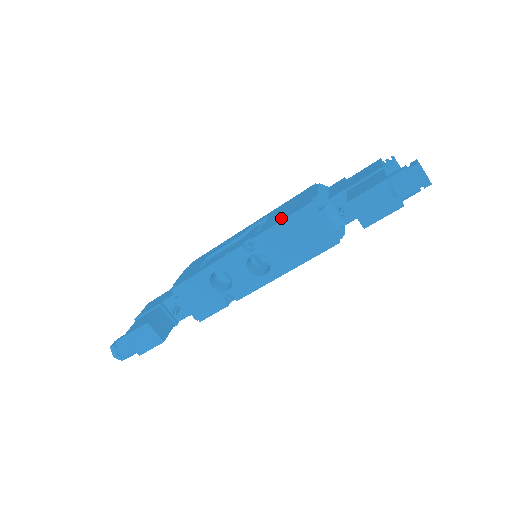
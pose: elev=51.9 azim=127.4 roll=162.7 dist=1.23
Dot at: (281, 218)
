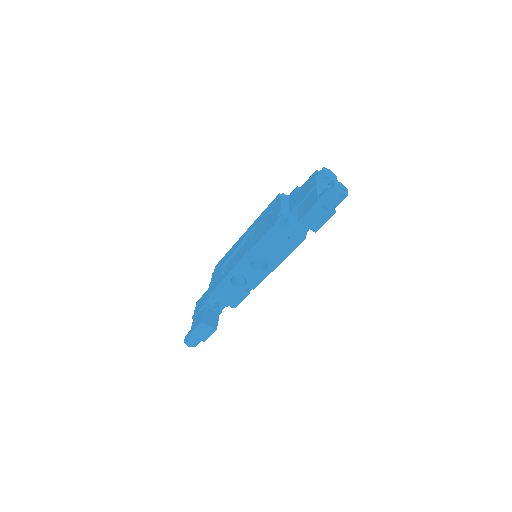
Dot at: (262, 233)
